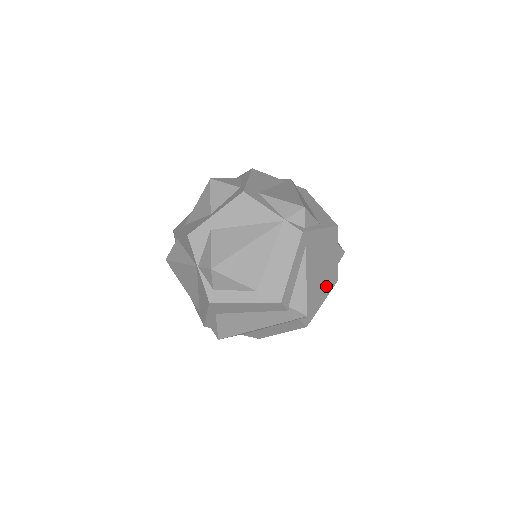
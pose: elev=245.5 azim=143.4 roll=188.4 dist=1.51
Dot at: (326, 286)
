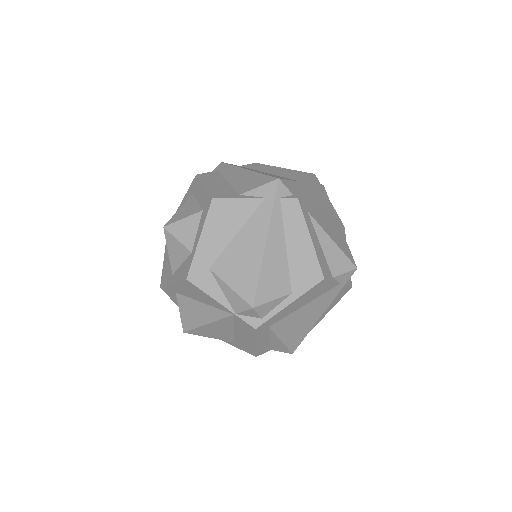
Dot at: occluded
